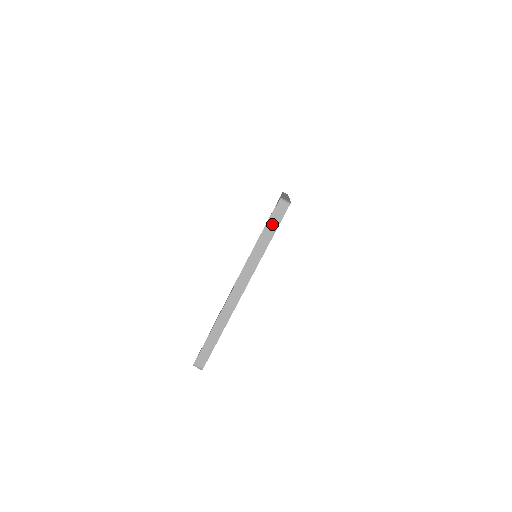
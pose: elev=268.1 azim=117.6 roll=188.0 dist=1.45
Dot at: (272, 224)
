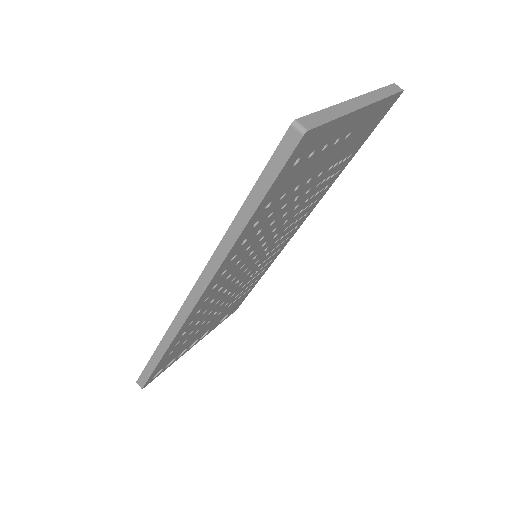
Dot at: (390, 89)
